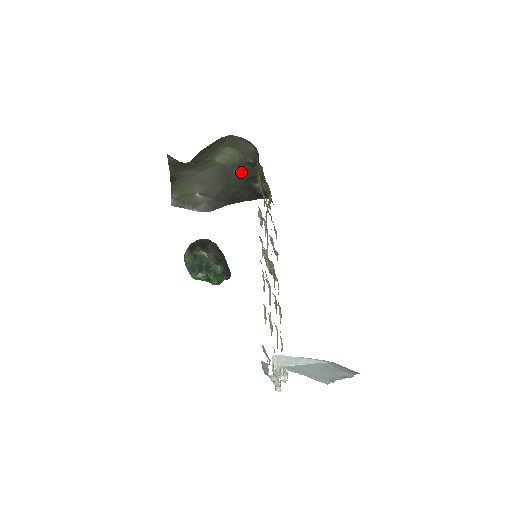
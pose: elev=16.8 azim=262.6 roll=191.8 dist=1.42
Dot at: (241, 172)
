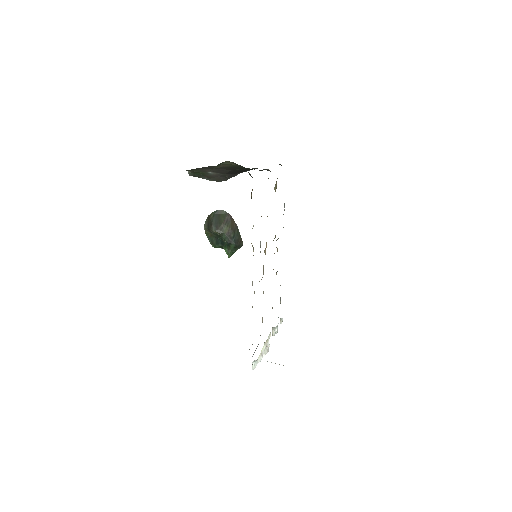
Dot at: occluded
